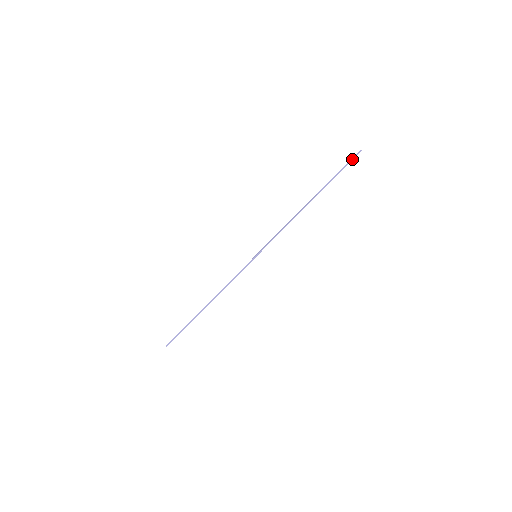
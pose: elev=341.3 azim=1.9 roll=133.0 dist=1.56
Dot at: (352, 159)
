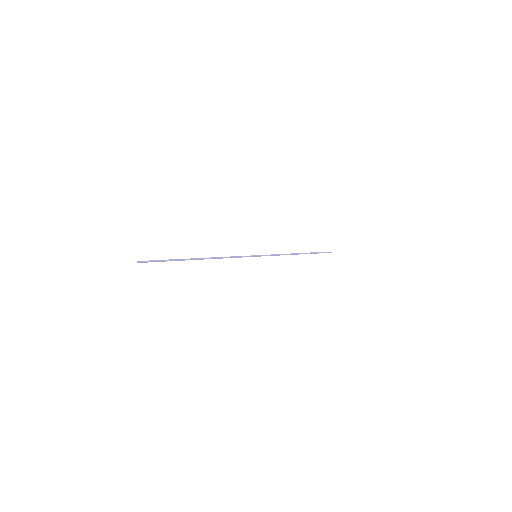
Dot at: (327, 252)
